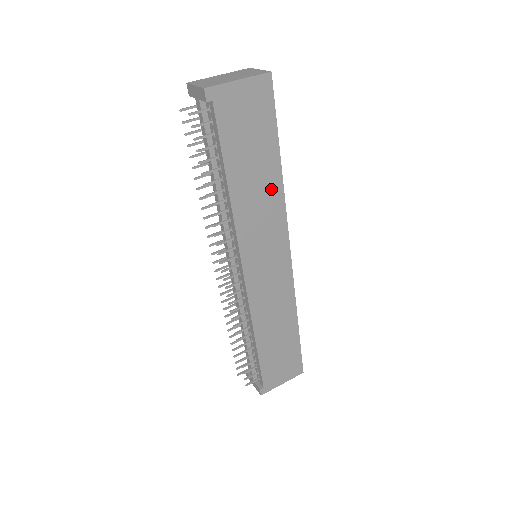
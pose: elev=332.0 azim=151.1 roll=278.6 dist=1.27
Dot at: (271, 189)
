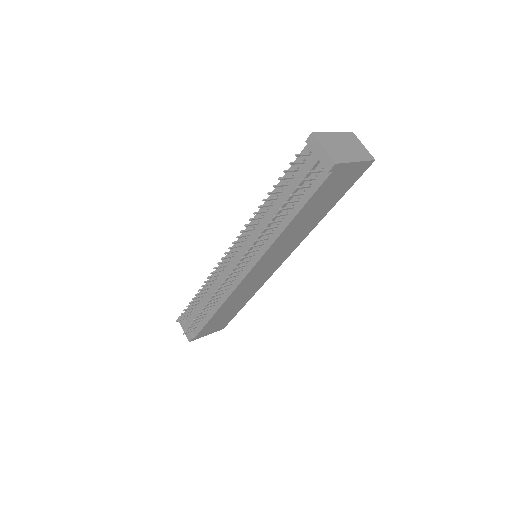
Dot at: (308, 227)
